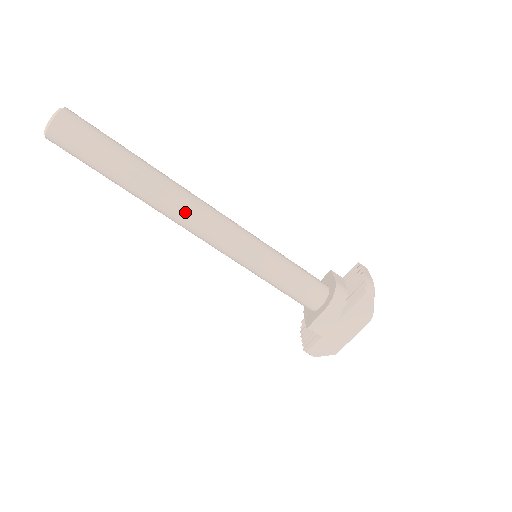
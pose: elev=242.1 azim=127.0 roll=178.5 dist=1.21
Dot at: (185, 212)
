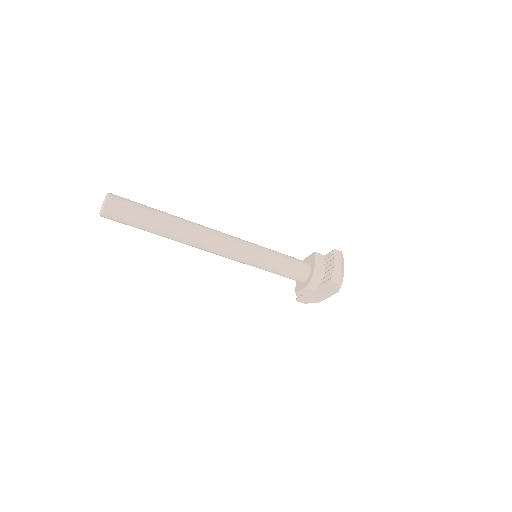
Dot at: (201, 246)
